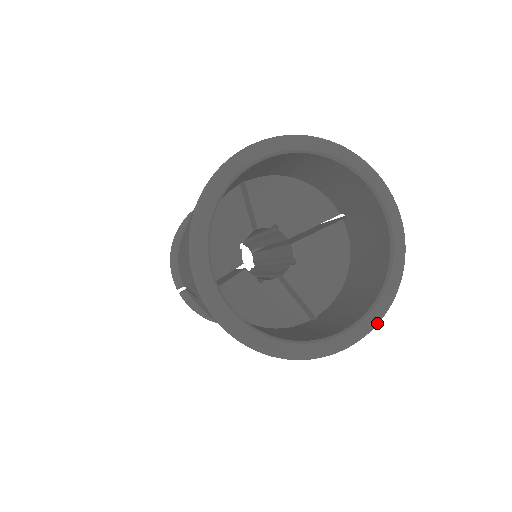
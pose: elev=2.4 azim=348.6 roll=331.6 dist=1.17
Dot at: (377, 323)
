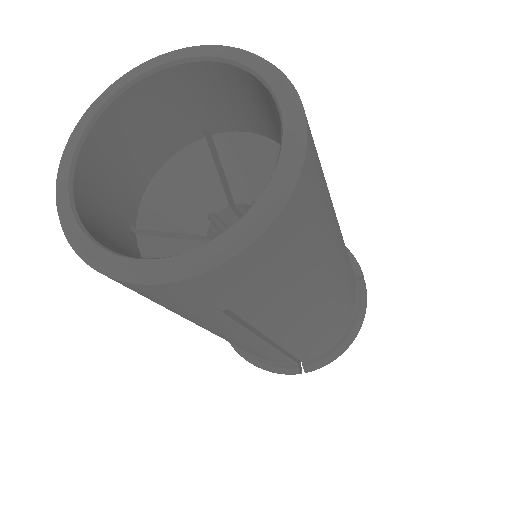
Dot at: (218, 258)
